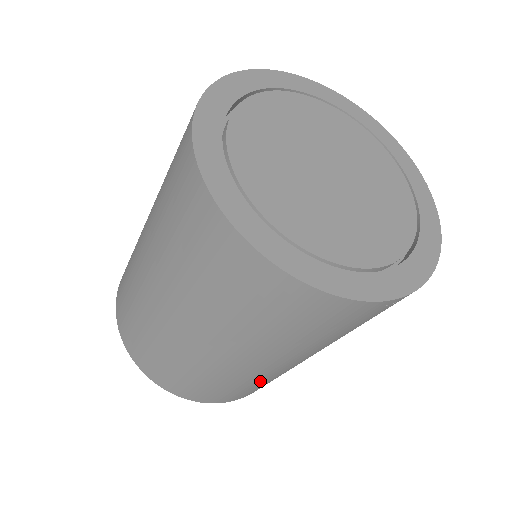
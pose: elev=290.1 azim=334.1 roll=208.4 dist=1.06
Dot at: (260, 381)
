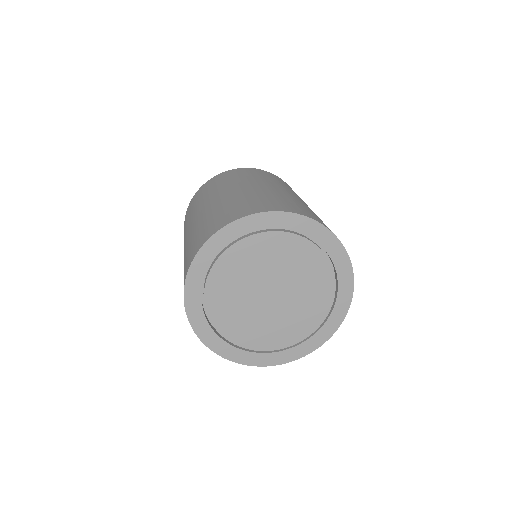
Dot at: occluded
